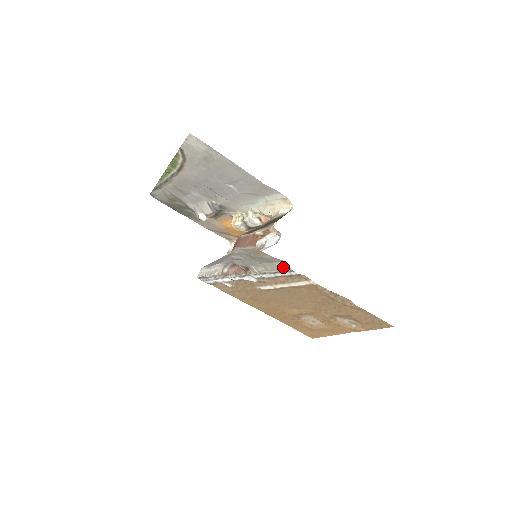
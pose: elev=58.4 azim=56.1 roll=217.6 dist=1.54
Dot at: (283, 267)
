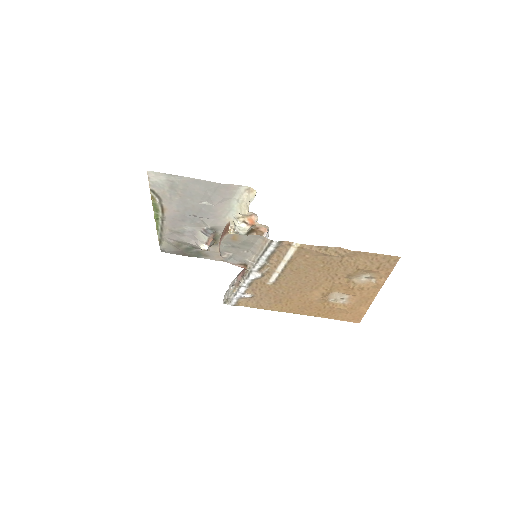
Dot at: (264, 242)
